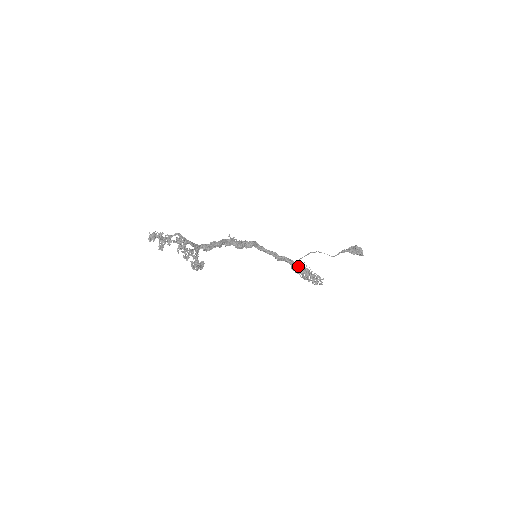
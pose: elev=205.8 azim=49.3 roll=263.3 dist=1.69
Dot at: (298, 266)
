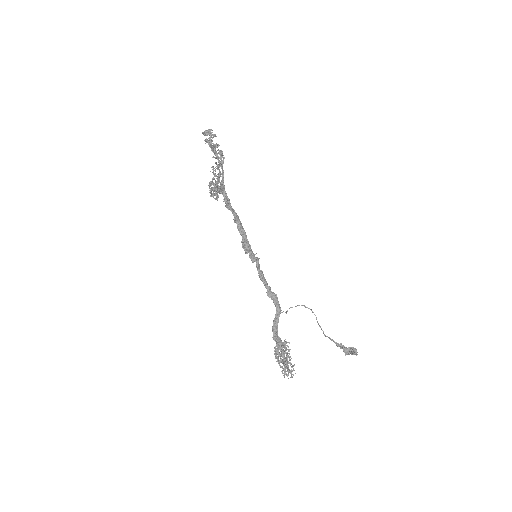
Dot at: occluded
